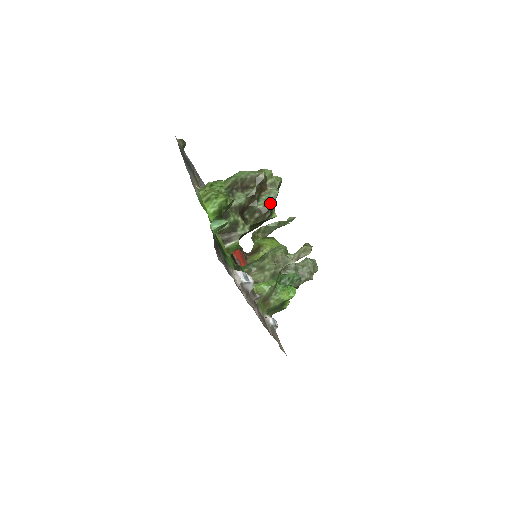
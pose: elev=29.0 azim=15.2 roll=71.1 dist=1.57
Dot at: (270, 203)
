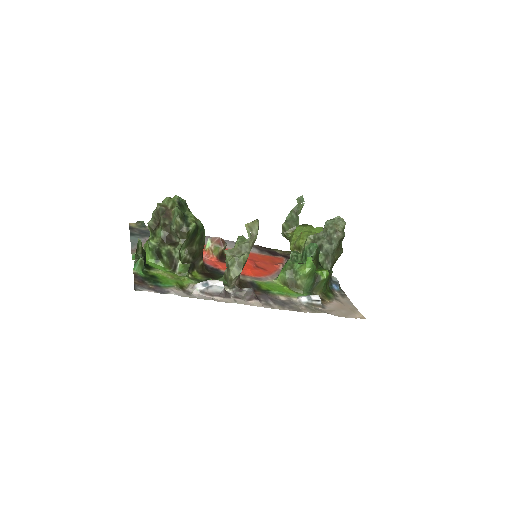
Dot at: (177, 220)
